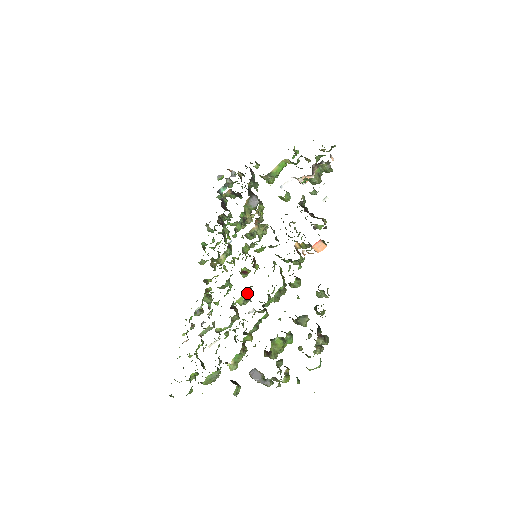
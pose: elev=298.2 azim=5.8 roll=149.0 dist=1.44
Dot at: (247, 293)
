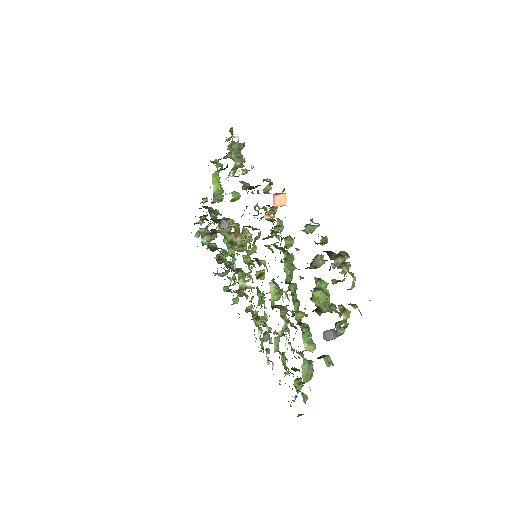
Dot at: (272, 287)
